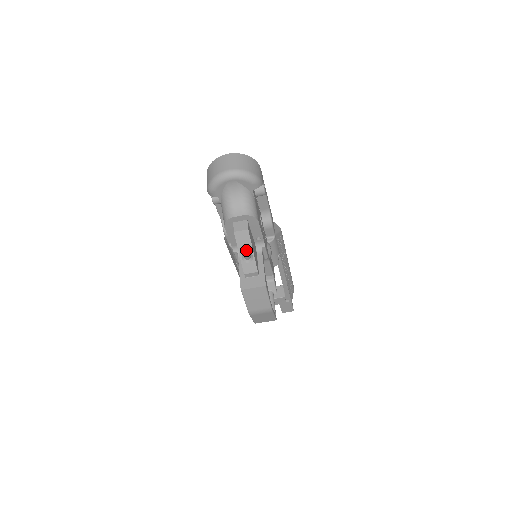
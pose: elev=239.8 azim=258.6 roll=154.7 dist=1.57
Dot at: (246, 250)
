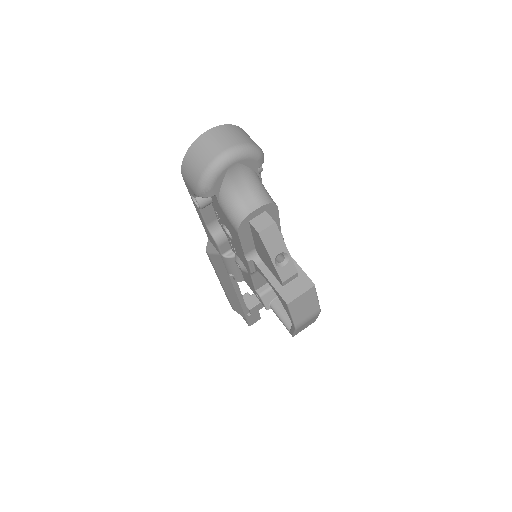
Dot at: (278, 251)
